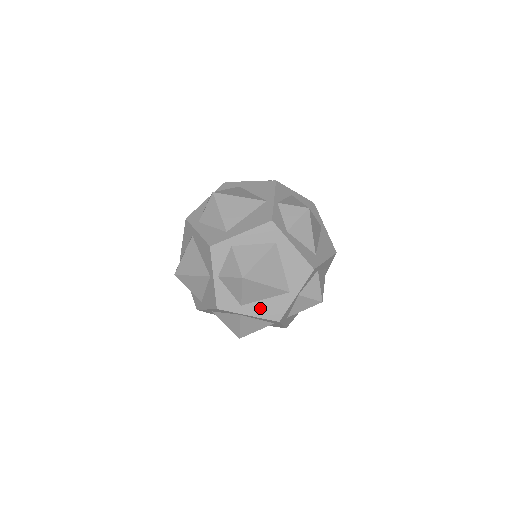
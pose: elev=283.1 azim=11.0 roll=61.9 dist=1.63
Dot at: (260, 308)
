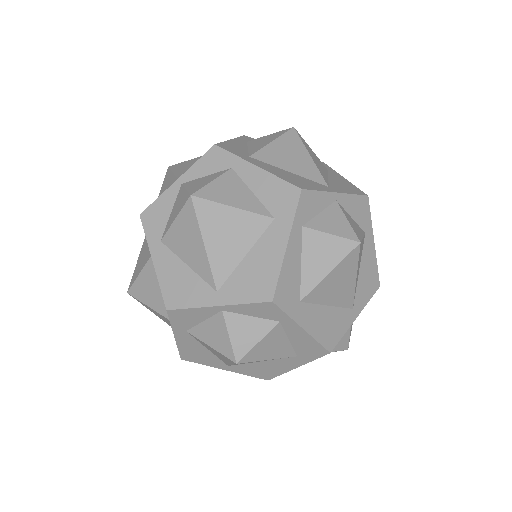
Dot at: (171, 268)
